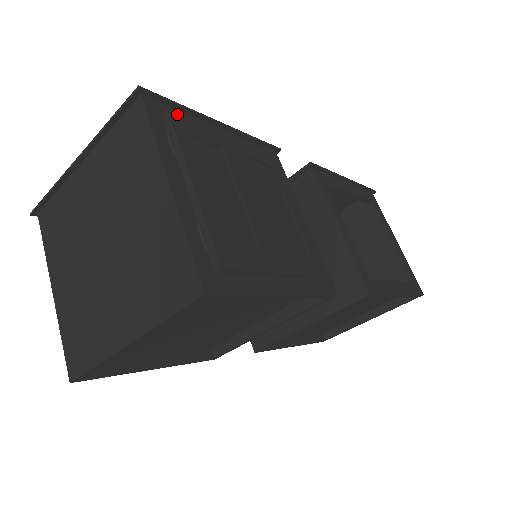
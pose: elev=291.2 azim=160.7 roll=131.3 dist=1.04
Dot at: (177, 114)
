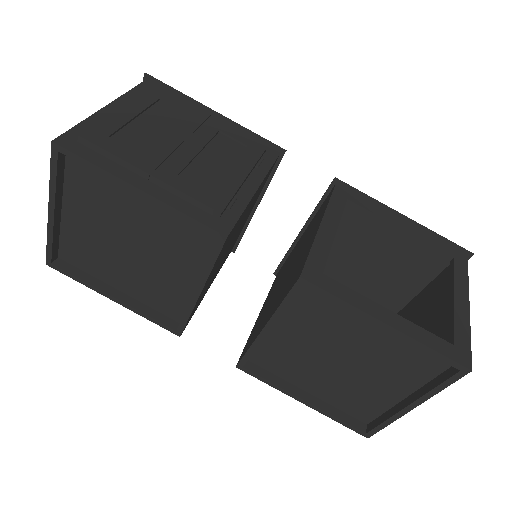
Dot at: (161, 88)
